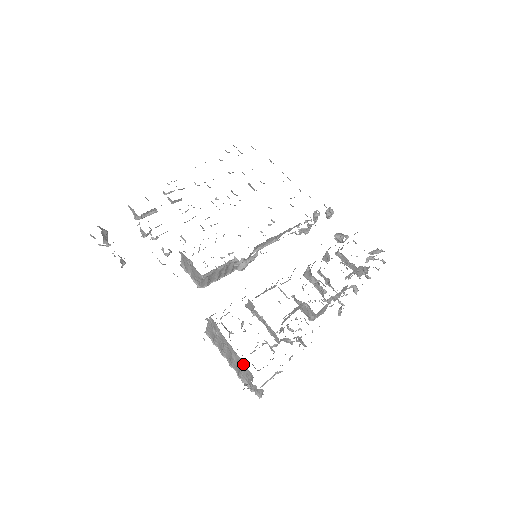
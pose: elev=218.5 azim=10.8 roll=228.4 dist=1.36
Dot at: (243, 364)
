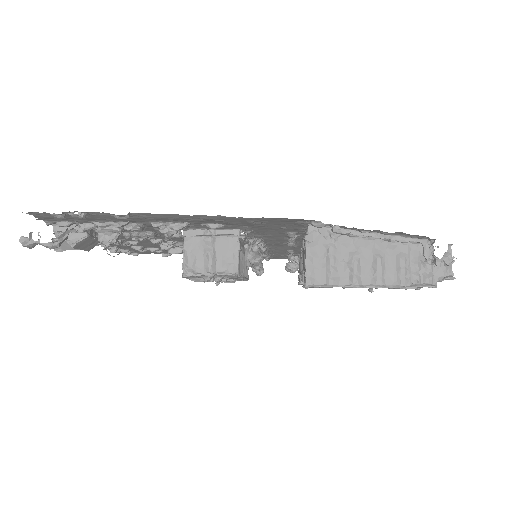
Dot at: (398, 246)
